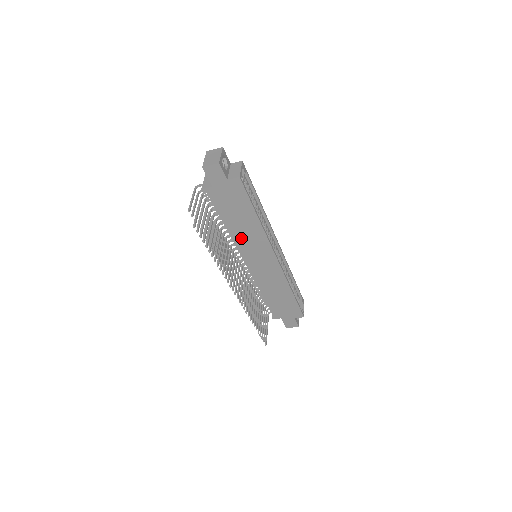
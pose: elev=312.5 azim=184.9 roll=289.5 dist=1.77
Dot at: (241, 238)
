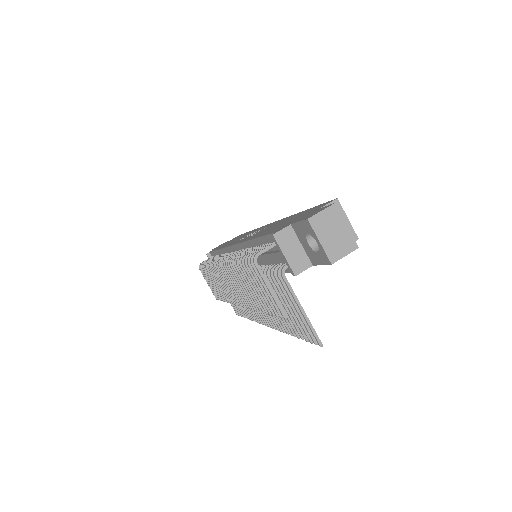
Dot at: occluded
